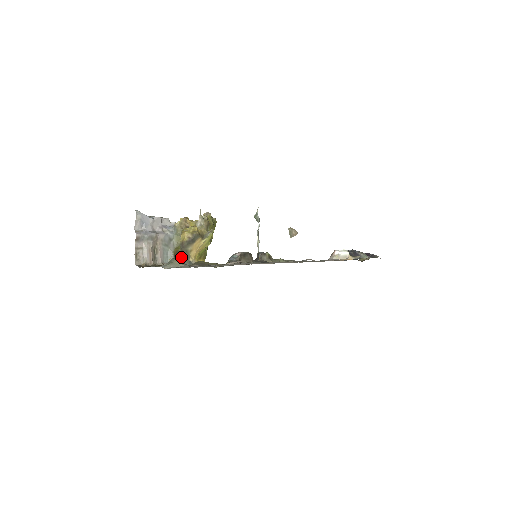
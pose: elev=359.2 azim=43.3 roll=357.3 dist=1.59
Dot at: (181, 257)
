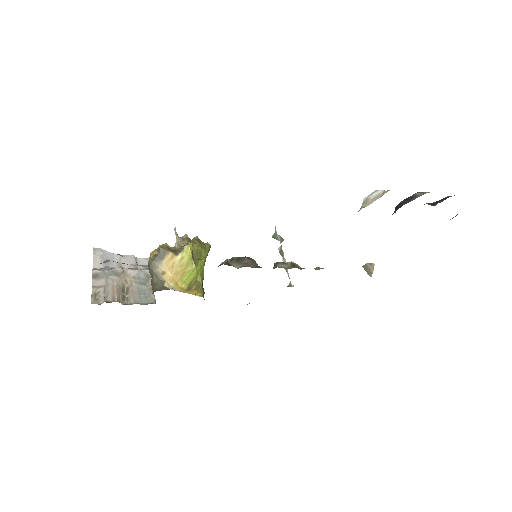
Dot at: (154, 286)
